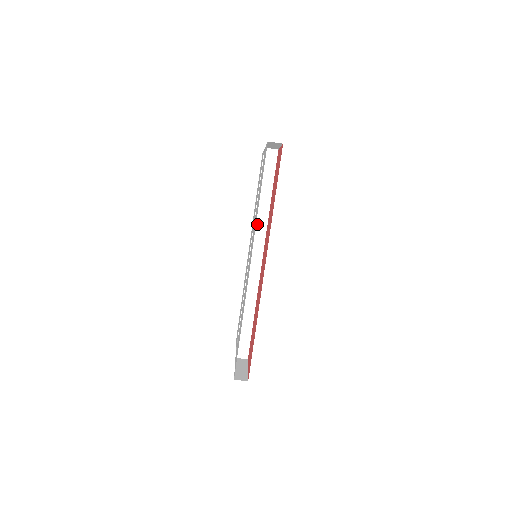
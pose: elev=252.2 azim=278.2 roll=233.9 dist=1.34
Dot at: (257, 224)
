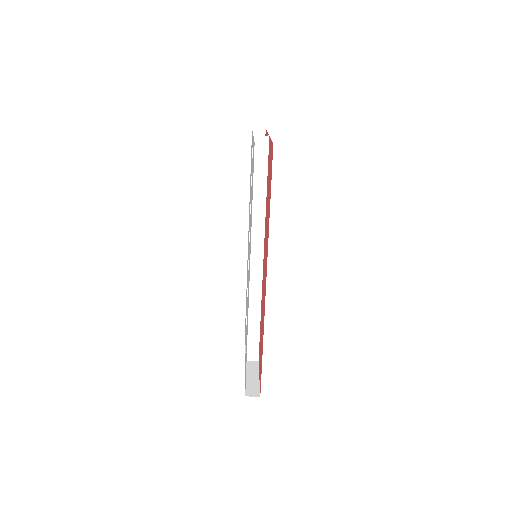
Dot at: (253, 223)
